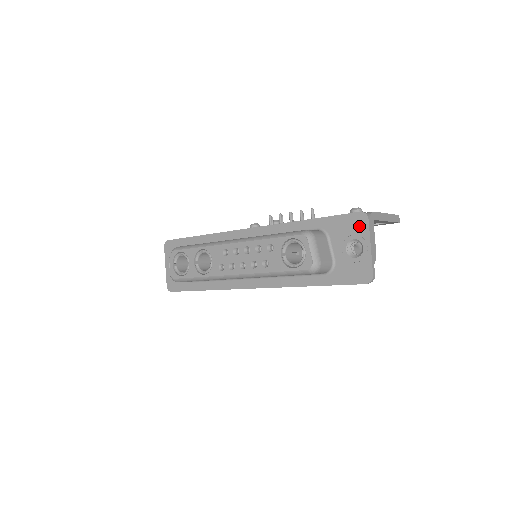
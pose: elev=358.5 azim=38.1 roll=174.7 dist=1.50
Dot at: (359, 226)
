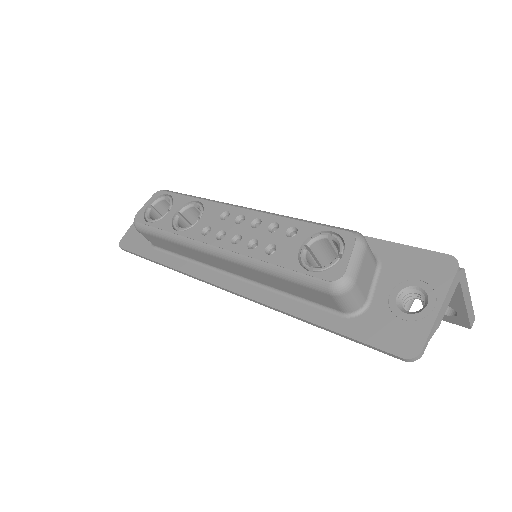
Dot at: (437, 272)
